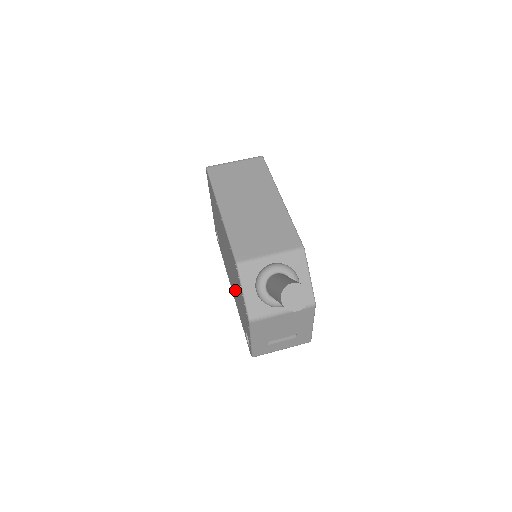
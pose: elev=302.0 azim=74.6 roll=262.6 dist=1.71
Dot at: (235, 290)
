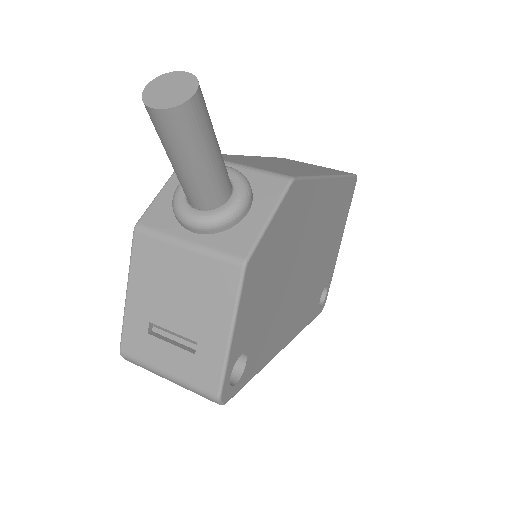
Dot at: occluded
